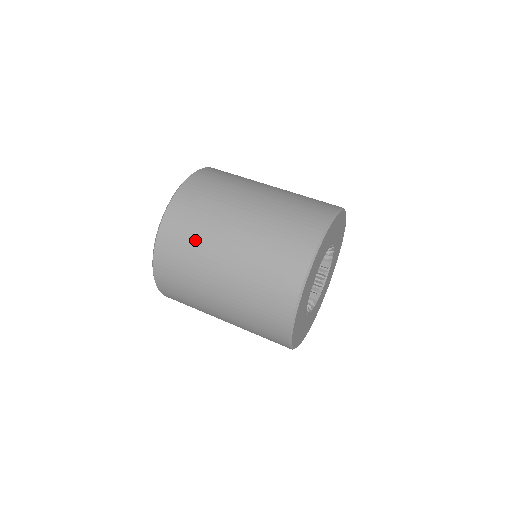
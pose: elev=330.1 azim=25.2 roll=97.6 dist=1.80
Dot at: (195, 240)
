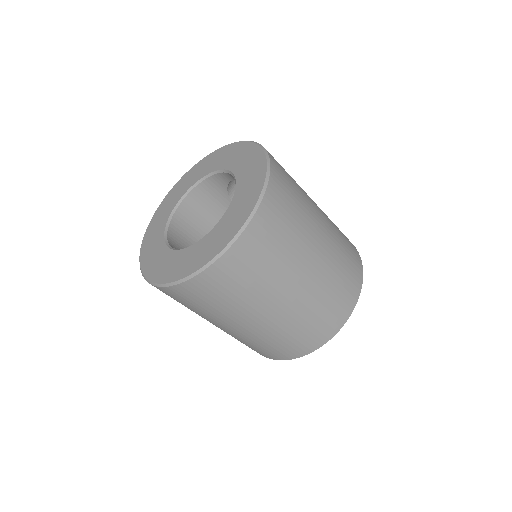
Dot at: (207, 309)
